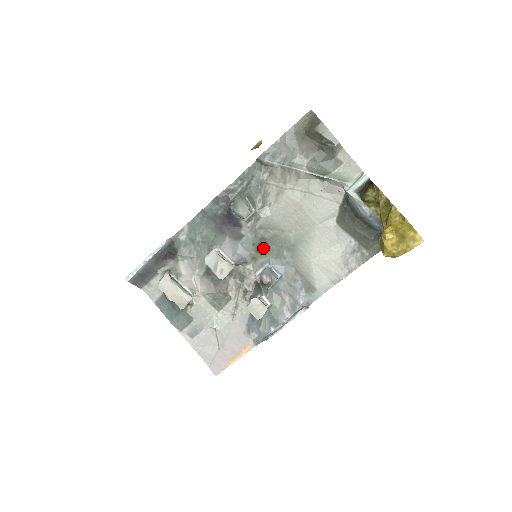
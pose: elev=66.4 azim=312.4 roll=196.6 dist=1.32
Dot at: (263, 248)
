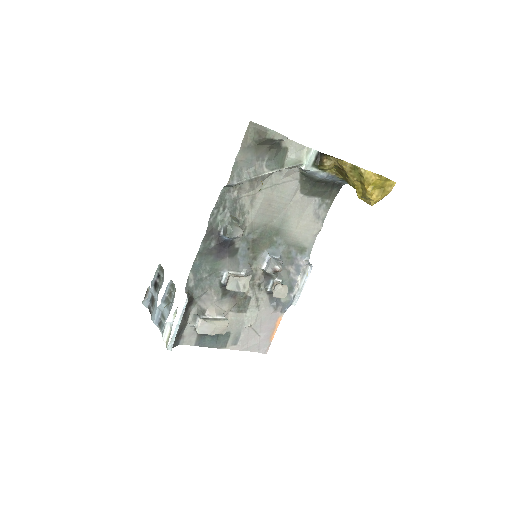
Dot at: (257, 247)
